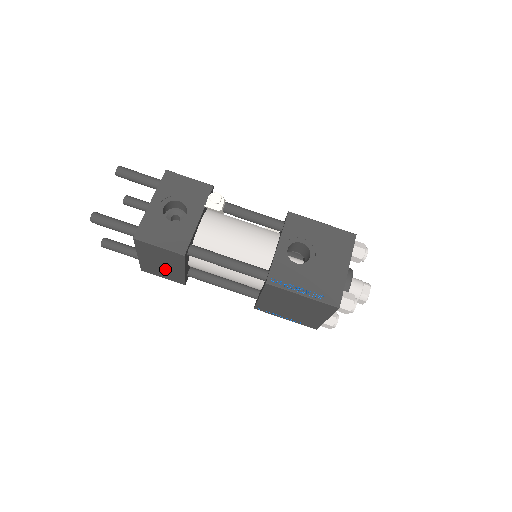
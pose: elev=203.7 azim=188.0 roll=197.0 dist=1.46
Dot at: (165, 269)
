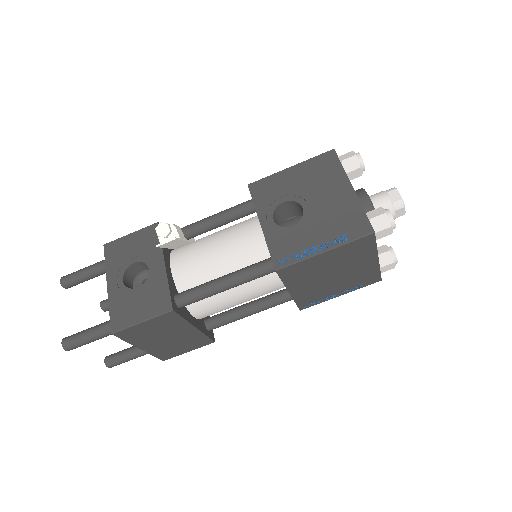
Dot at: (178, 341)
